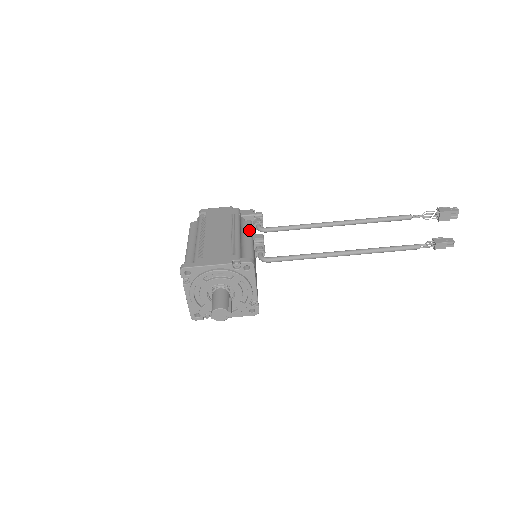
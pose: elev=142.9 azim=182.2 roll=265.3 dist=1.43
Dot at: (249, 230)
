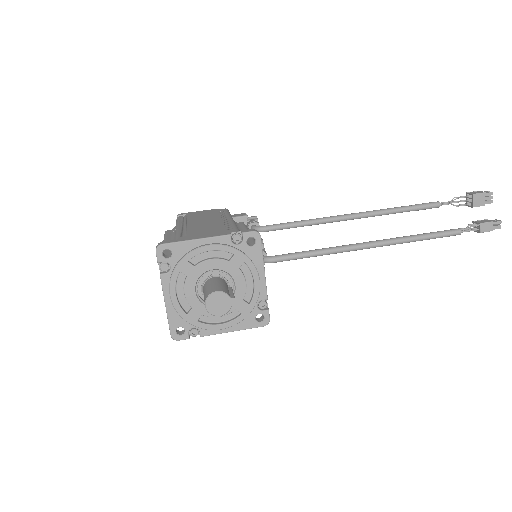
Dot at: (244, 226)
